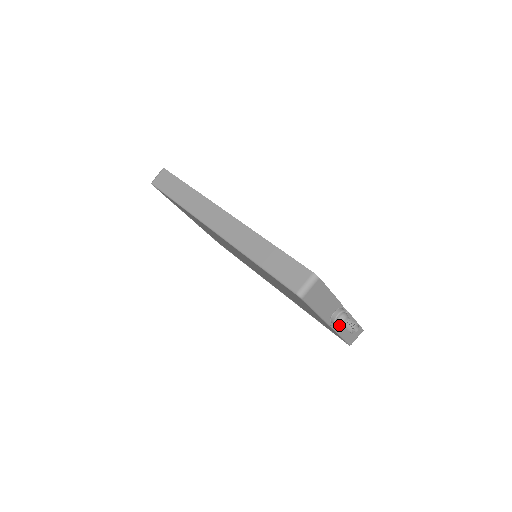
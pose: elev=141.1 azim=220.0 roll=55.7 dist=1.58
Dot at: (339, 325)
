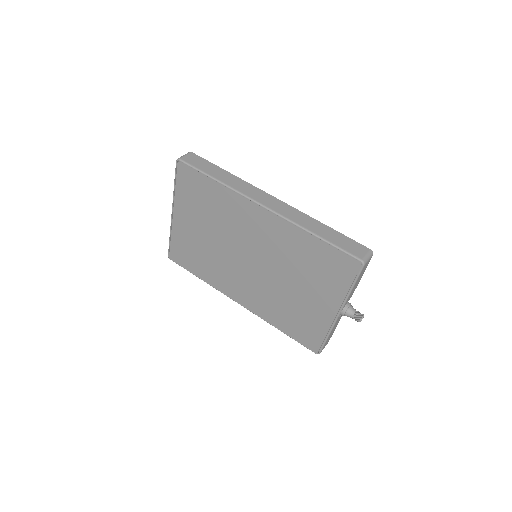
Dot at: (348, 315)
